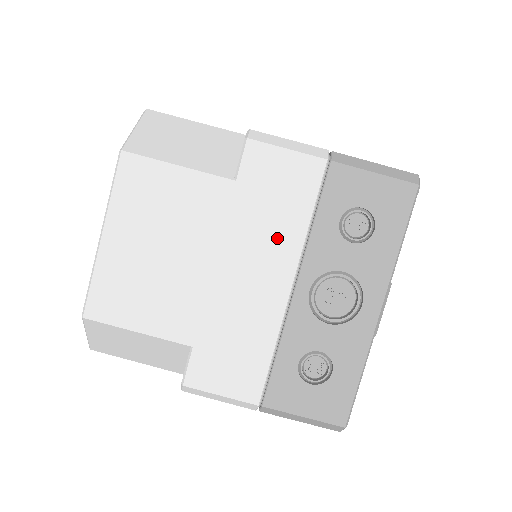
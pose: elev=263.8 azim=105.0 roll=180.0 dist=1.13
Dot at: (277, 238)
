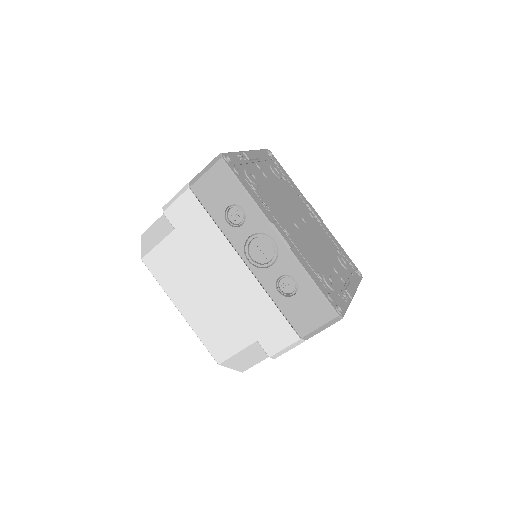
Dot at: occluded
